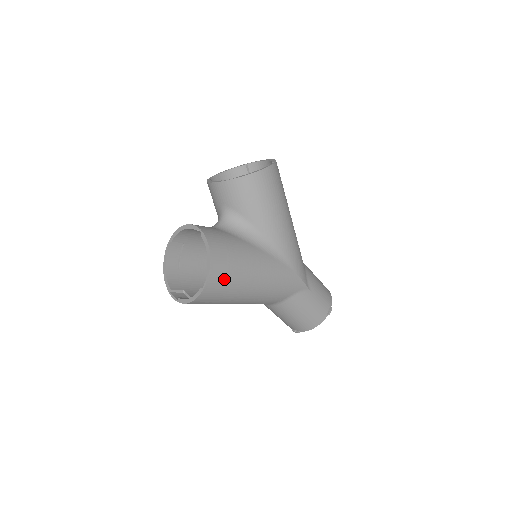
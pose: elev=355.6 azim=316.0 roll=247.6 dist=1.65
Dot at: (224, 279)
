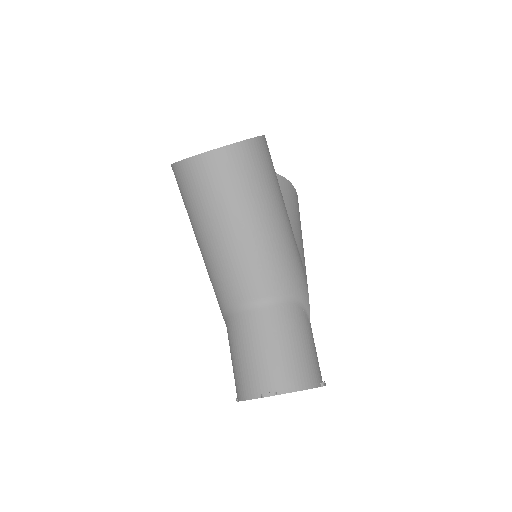
Dot at: (267, 162)
